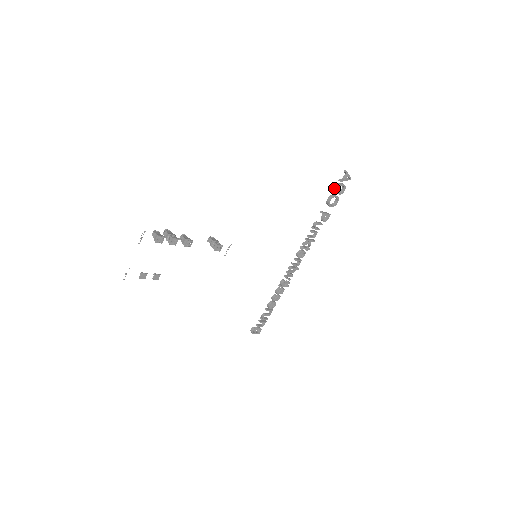
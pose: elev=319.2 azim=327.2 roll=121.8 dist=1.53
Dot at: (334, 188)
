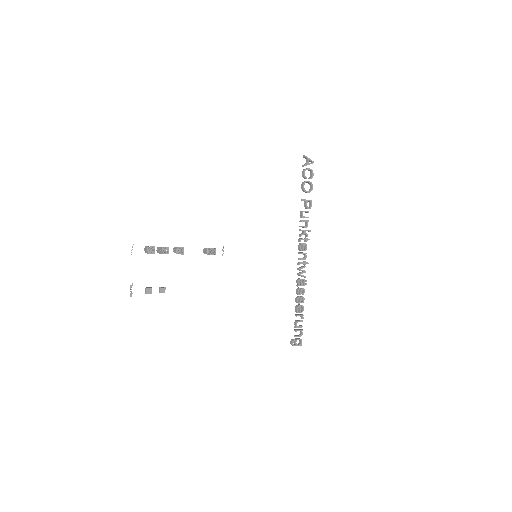
Dot at: (302, 174)
